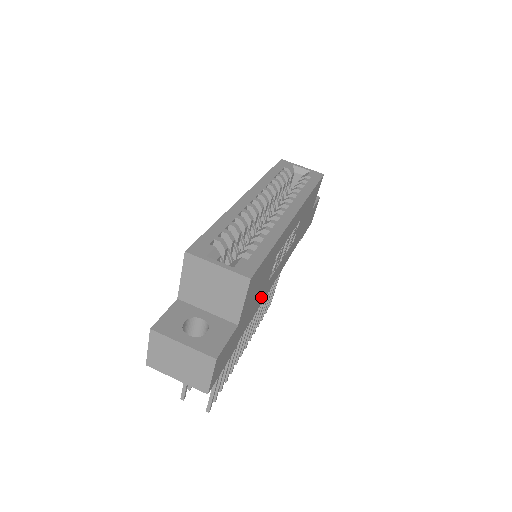
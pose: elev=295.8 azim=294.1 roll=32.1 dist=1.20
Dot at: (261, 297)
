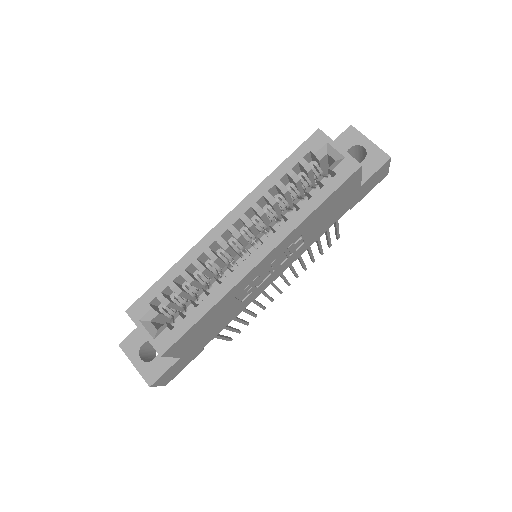
Dot at: (236, 312)
